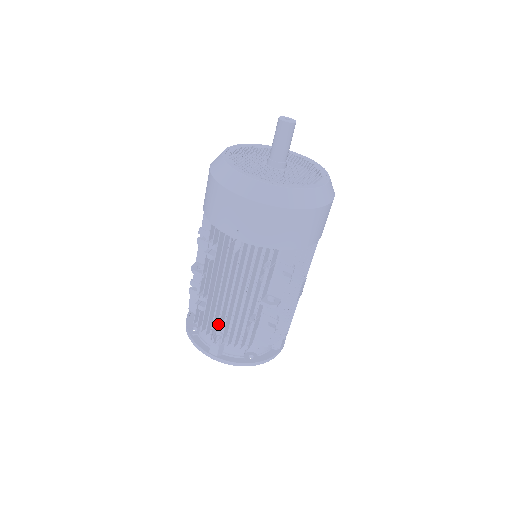
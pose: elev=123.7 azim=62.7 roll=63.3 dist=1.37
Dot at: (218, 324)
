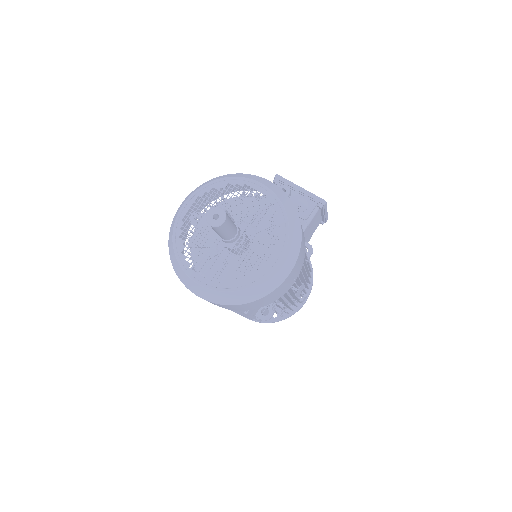
Dot at: occluded
